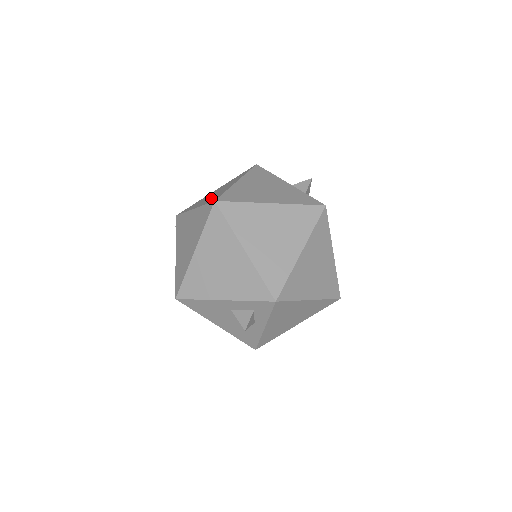
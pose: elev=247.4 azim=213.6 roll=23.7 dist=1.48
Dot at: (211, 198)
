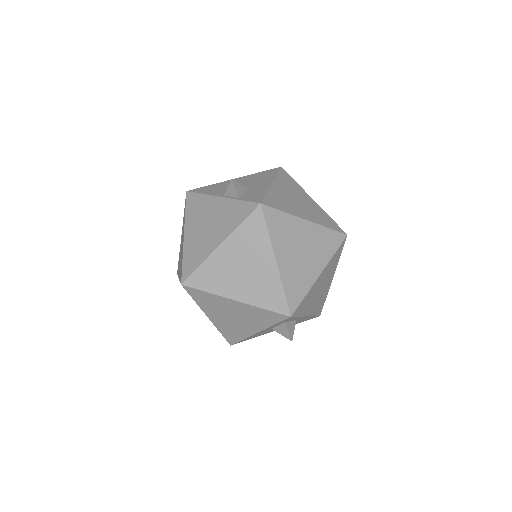
Dot at: (180, 267)
